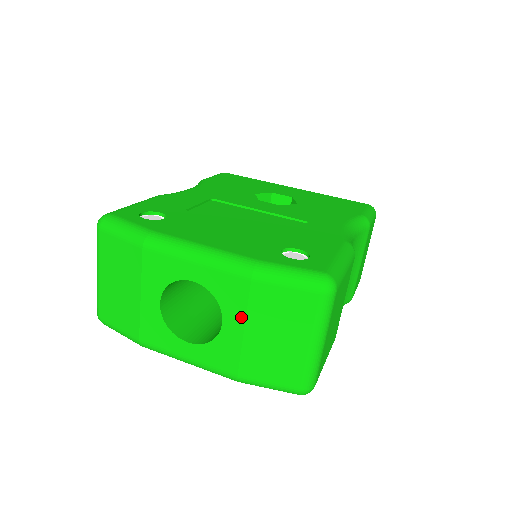
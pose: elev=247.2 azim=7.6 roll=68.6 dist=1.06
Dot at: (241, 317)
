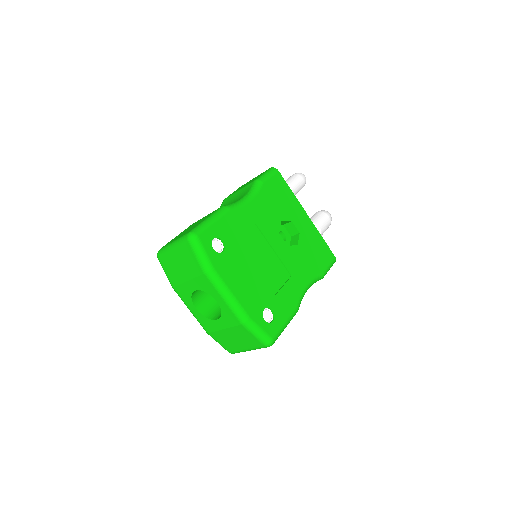
Dot at: (227, 326)
